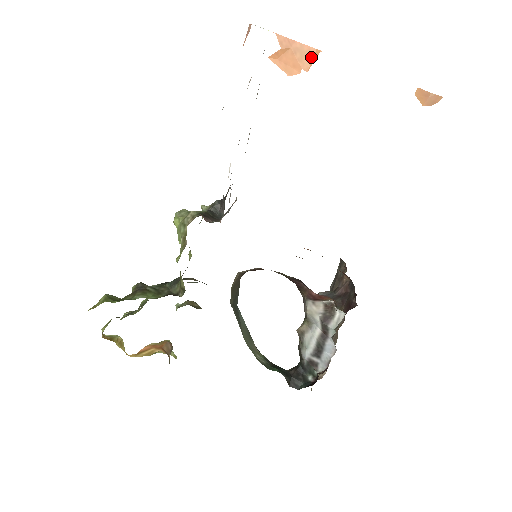
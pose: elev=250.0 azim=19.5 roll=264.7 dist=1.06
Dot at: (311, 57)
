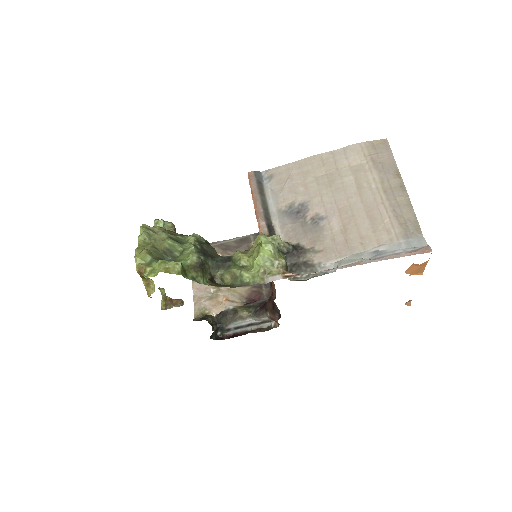
Dot at: (418, 273)
